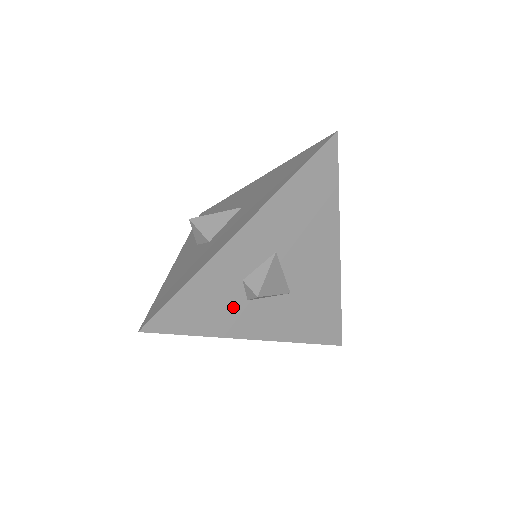
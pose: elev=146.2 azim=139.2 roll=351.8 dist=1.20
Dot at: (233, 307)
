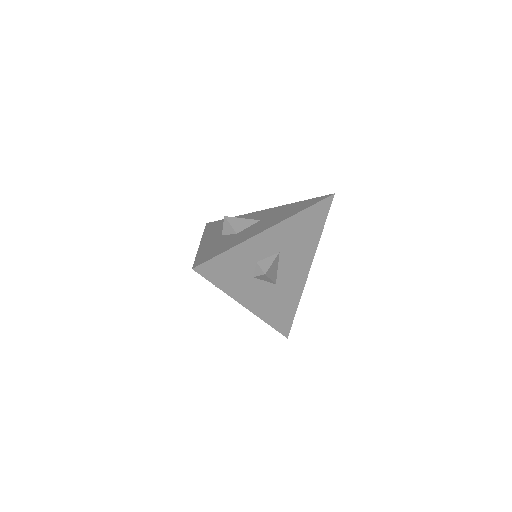
Dot at: (244, 278)
